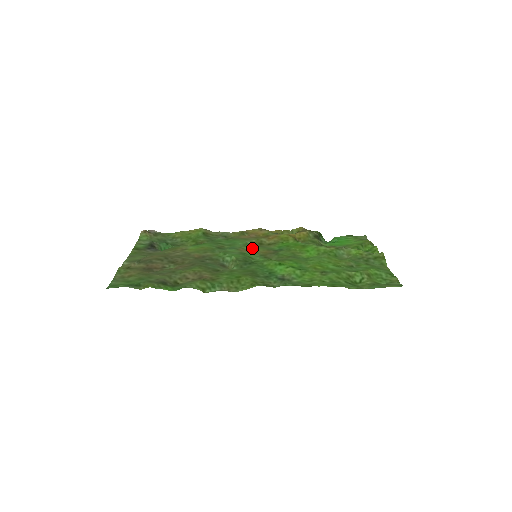
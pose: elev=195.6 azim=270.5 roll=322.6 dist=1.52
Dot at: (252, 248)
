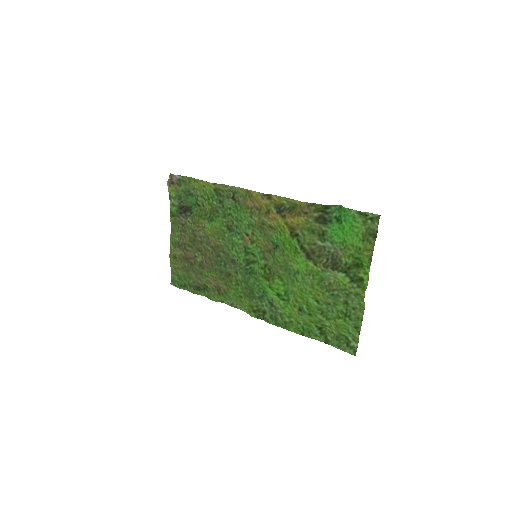
Dot at: (255, 234)
